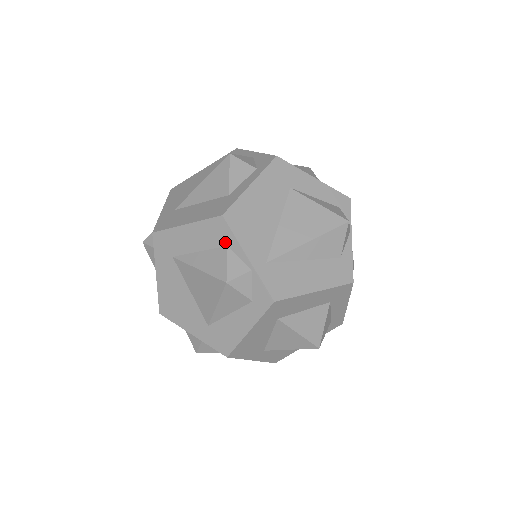
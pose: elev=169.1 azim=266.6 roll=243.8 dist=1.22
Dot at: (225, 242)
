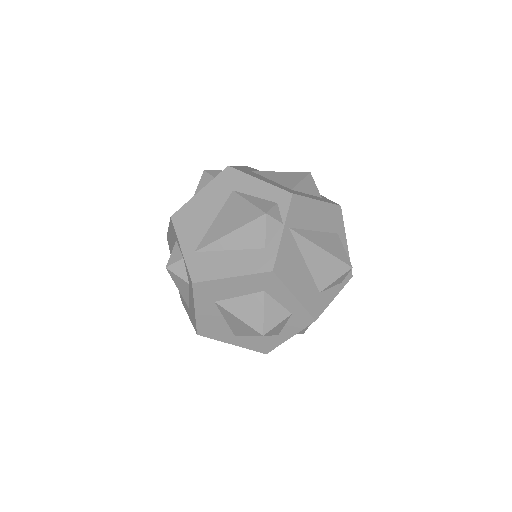
Dot at: (175, 237)
